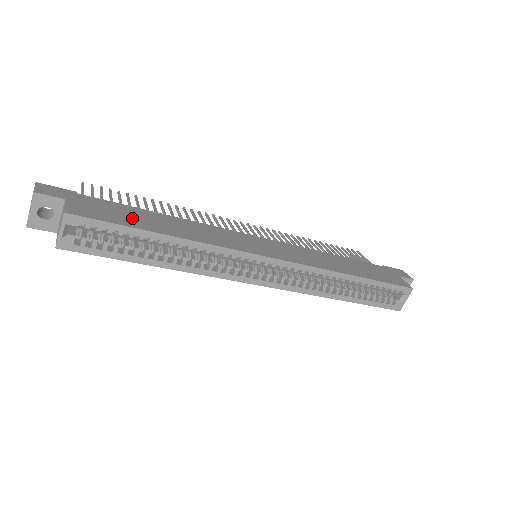
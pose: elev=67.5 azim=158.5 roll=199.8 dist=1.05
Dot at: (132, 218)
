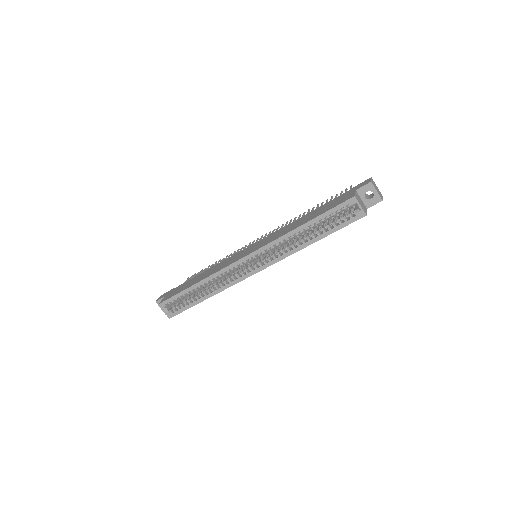
Dot at: (186, 286)
